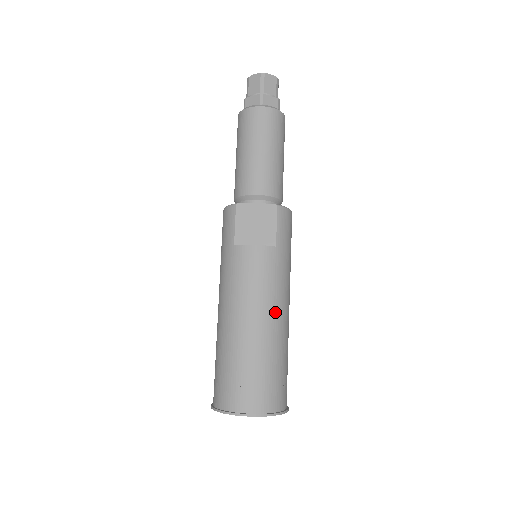
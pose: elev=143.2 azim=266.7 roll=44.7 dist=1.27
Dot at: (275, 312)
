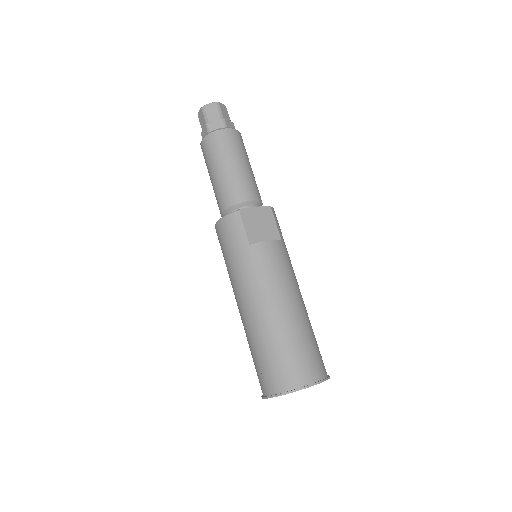
Dot at: (299, 294)
